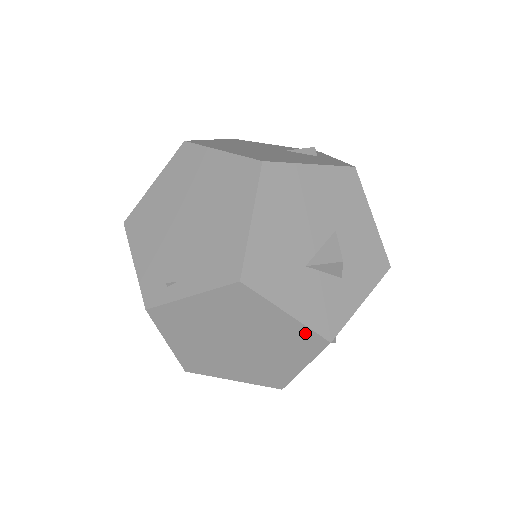
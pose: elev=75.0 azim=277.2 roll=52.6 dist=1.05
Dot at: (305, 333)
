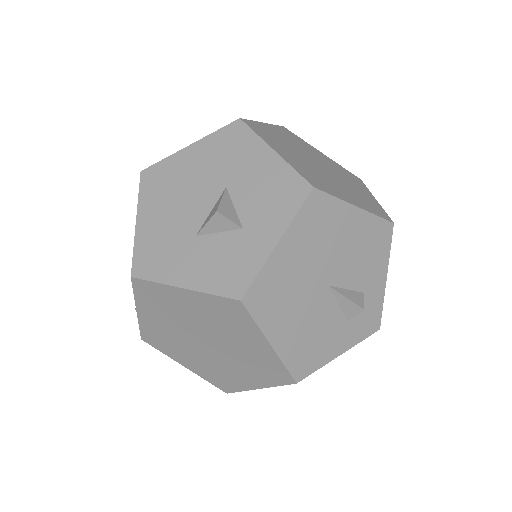
Dot at: (216, 302)
